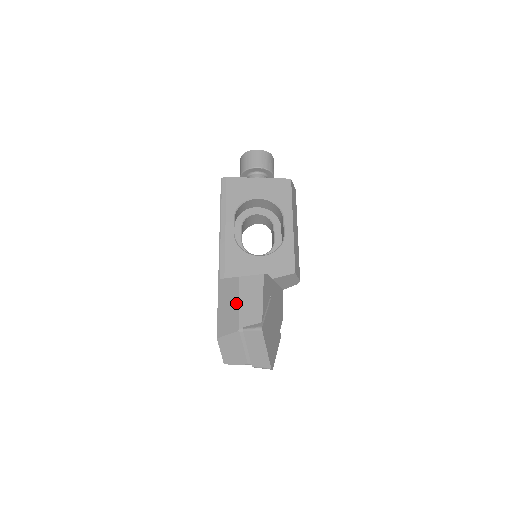
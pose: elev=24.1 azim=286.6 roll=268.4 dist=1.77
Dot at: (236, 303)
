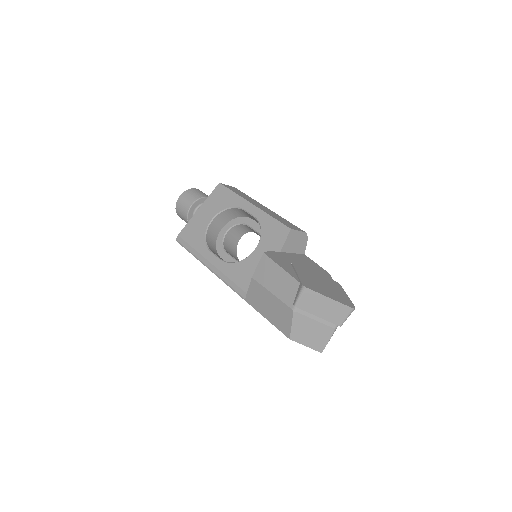
Dot at: (270, 297)
